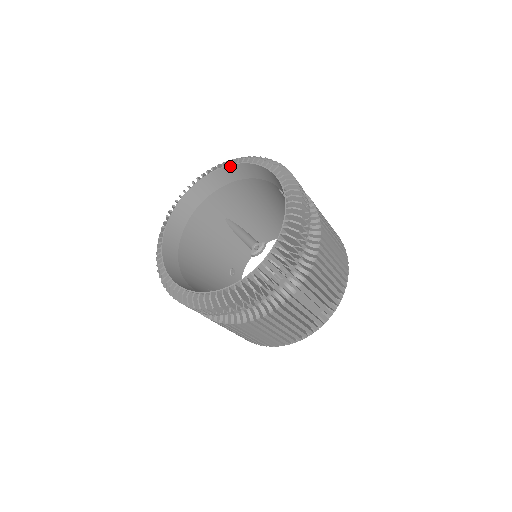
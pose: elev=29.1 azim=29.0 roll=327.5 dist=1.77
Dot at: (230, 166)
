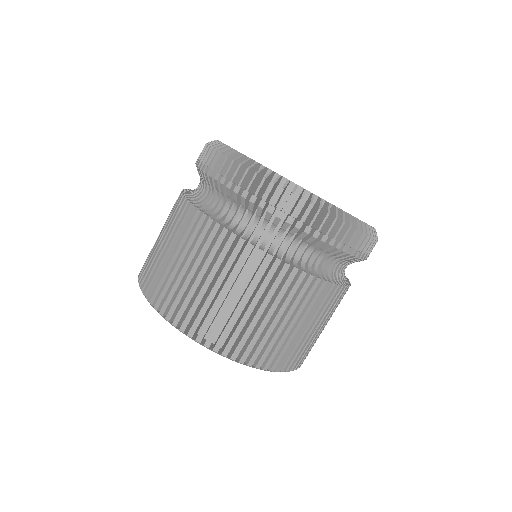
Dot at: occluded
